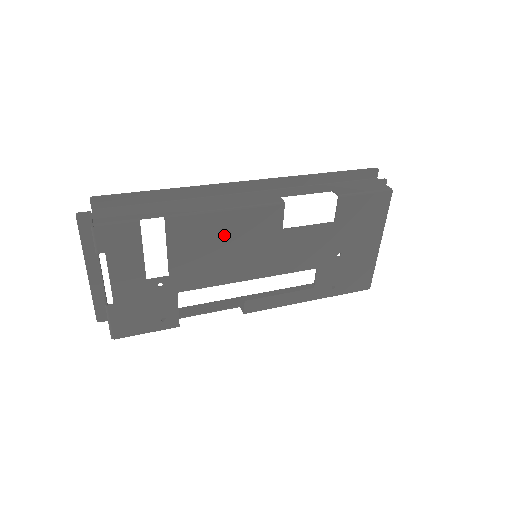
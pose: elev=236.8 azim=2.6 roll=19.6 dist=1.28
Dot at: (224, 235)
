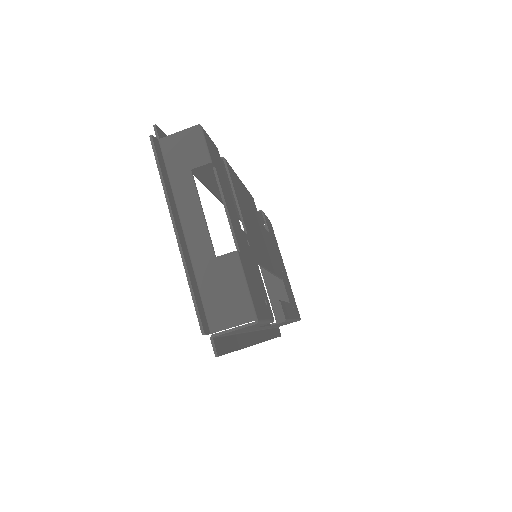
Dot at: (248, 206)
